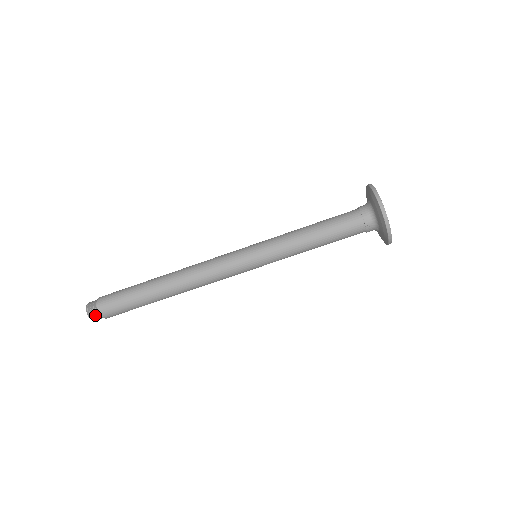
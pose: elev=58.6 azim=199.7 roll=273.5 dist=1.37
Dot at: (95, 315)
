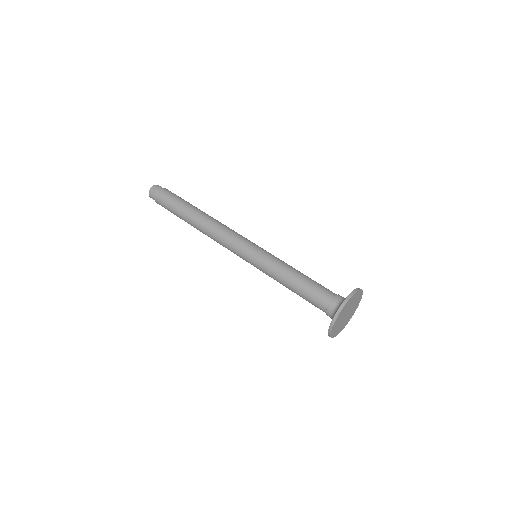
Dot at: (152, 197)
